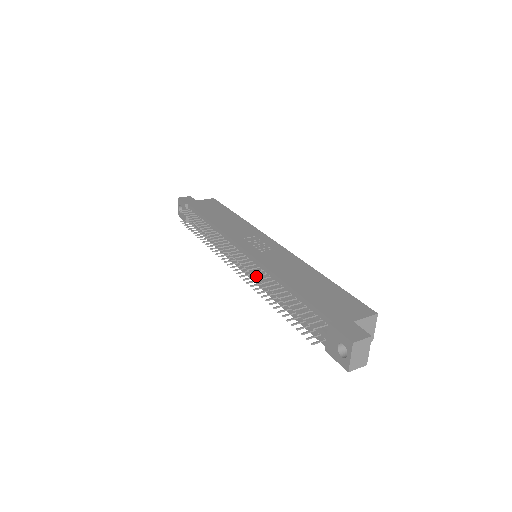
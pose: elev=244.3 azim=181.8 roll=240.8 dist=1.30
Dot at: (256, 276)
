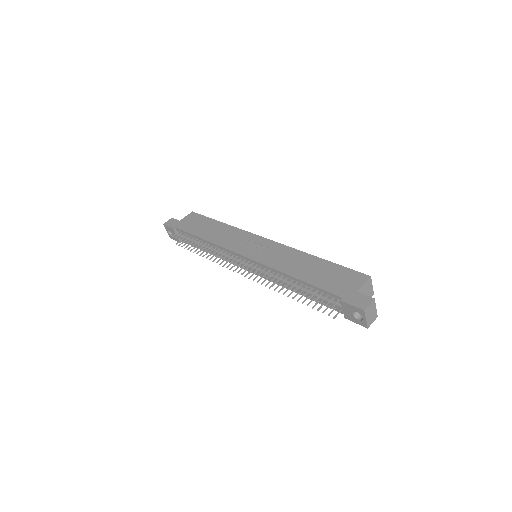
Dot at: occluded
